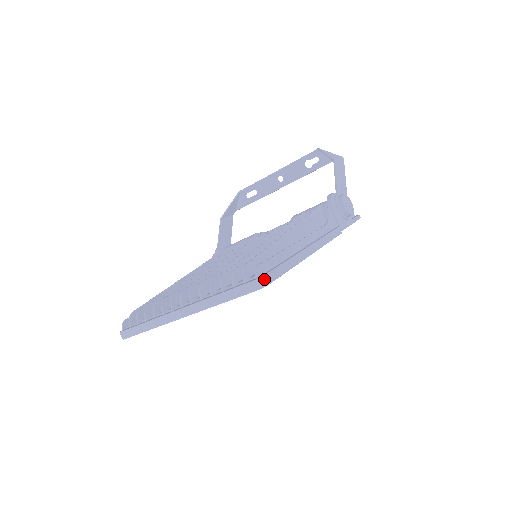
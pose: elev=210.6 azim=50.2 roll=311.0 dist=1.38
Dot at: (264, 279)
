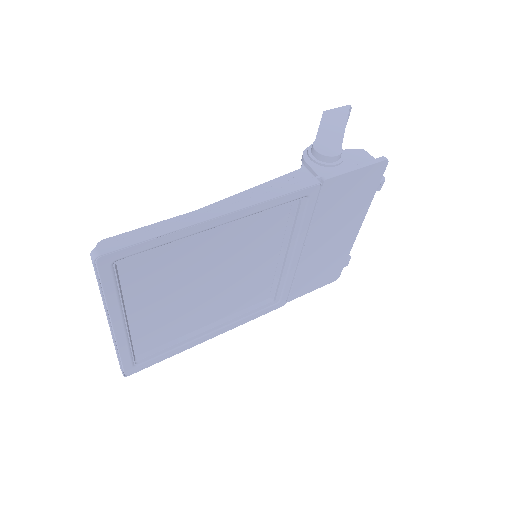
Dot at: (98, 250)
